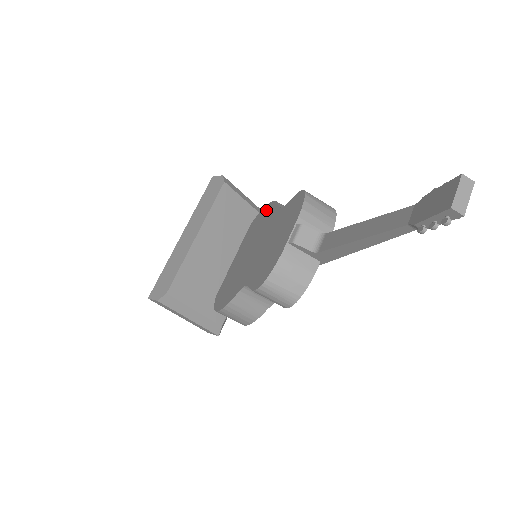
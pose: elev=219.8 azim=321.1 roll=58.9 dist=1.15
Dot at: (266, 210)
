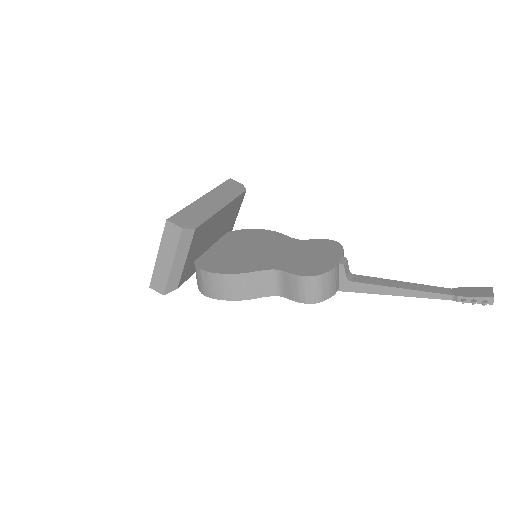
Dot at: (261, 232)
